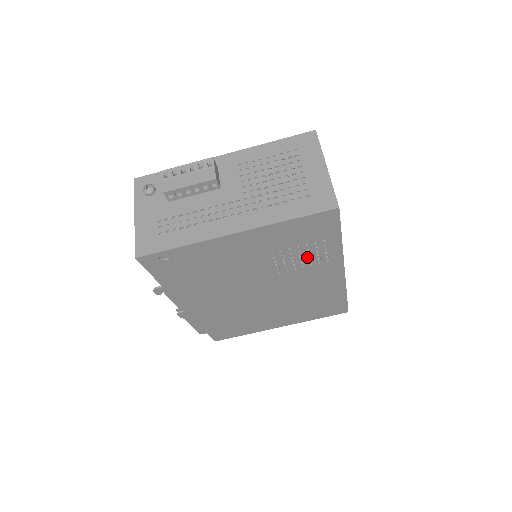
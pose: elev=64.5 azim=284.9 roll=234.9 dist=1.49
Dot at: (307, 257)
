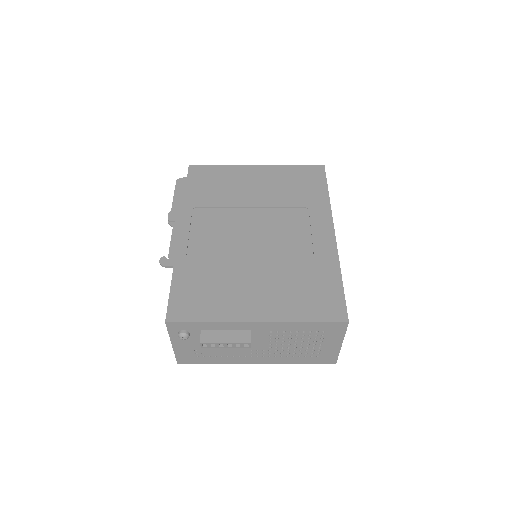
Dot at: occluded
